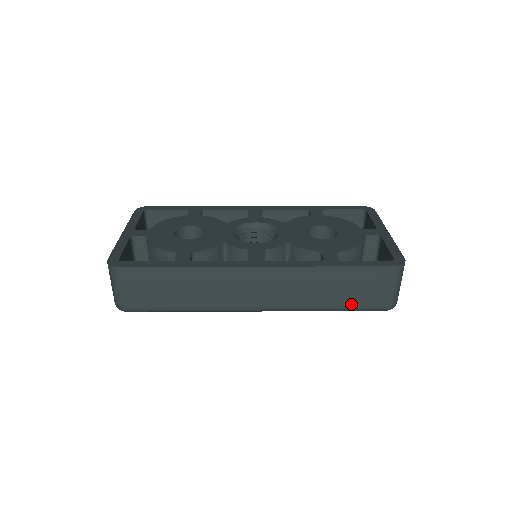
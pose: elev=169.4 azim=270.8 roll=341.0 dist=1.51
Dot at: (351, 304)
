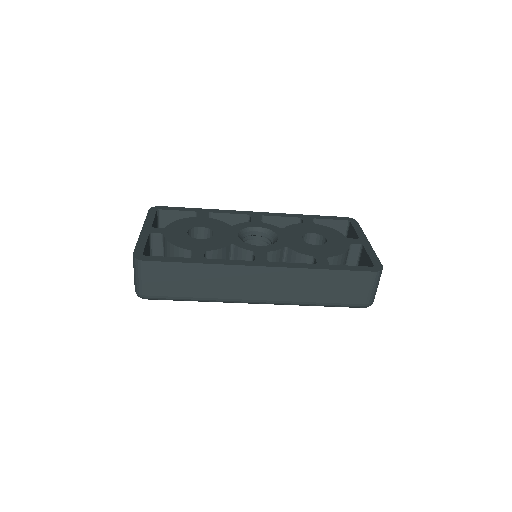
Dot at: (336, 301)
